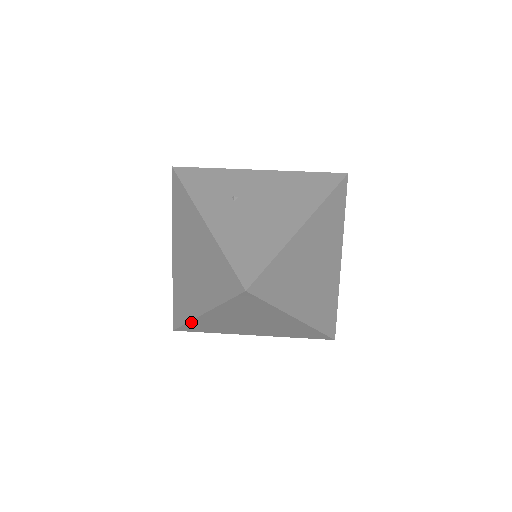
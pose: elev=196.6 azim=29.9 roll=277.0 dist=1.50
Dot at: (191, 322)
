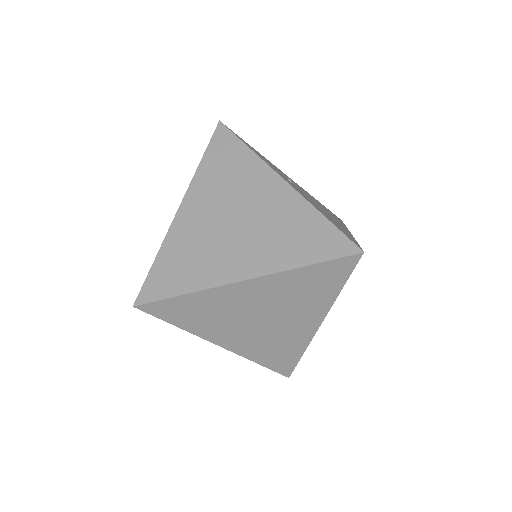
Dot at: (196, 293)
